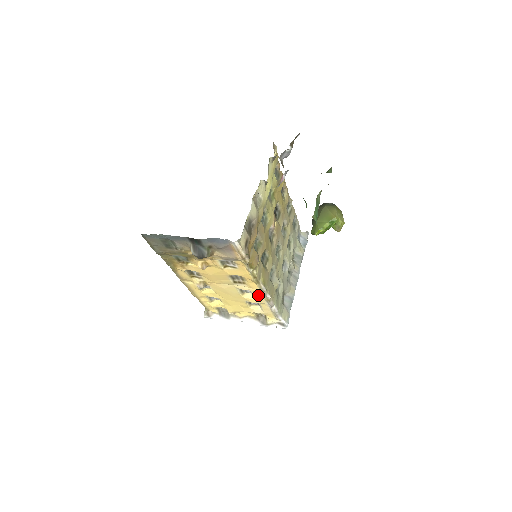
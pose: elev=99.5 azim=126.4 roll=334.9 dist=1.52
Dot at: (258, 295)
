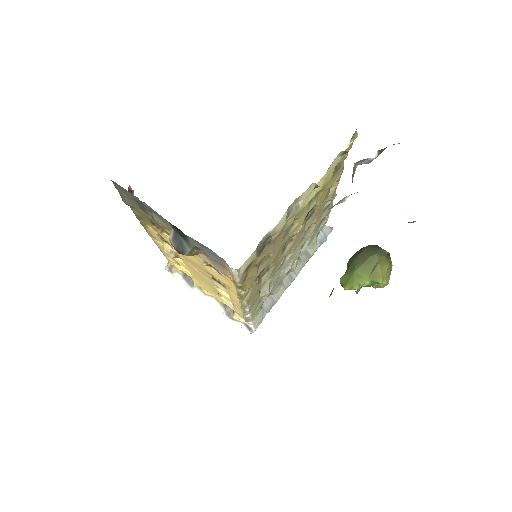
Dot at: (235, 301)
